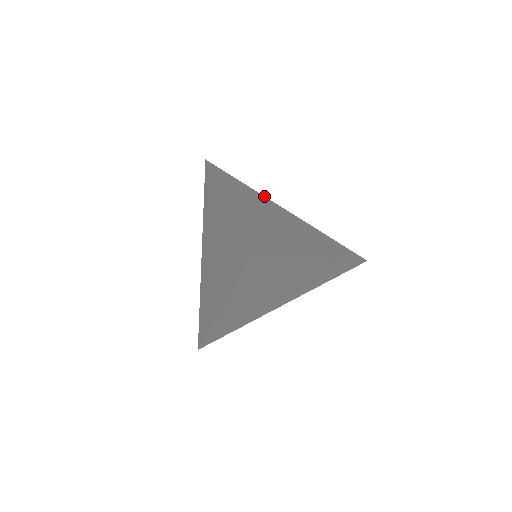
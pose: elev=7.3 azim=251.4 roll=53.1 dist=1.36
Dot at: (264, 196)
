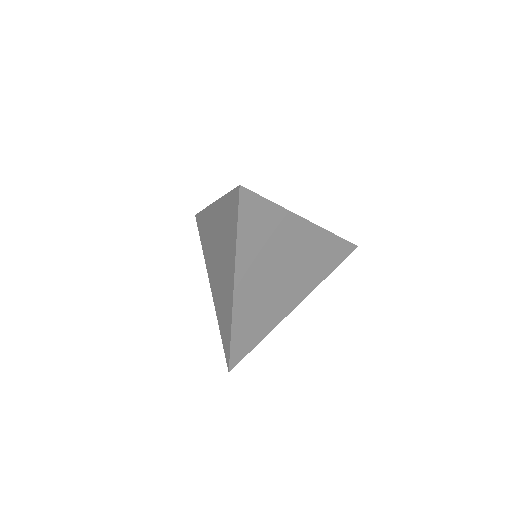
Dot at: occluded
